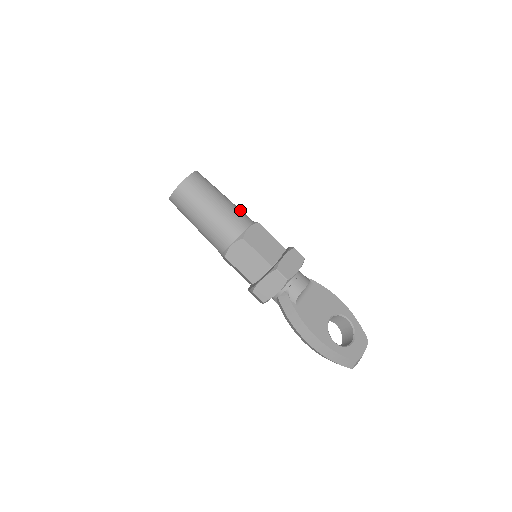
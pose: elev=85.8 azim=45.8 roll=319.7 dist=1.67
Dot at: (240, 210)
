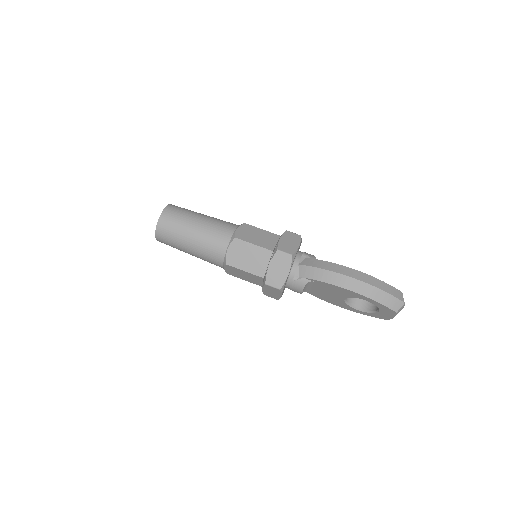
Dot at: occluded
